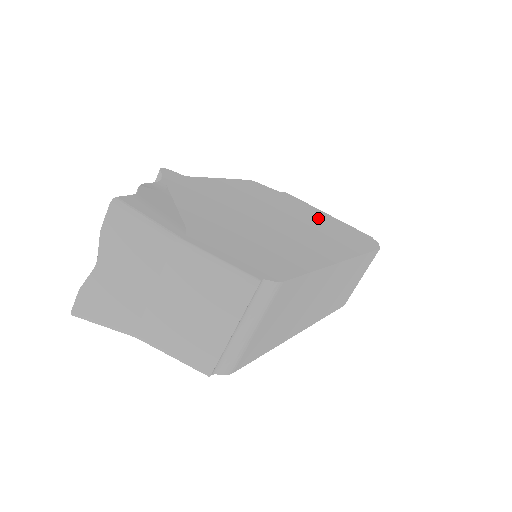
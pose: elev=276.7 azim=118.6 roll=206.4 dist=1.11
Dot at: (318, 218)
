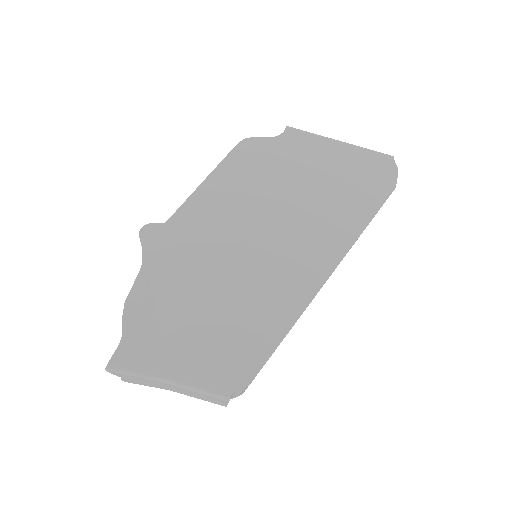
Dot at: (320, 174)
